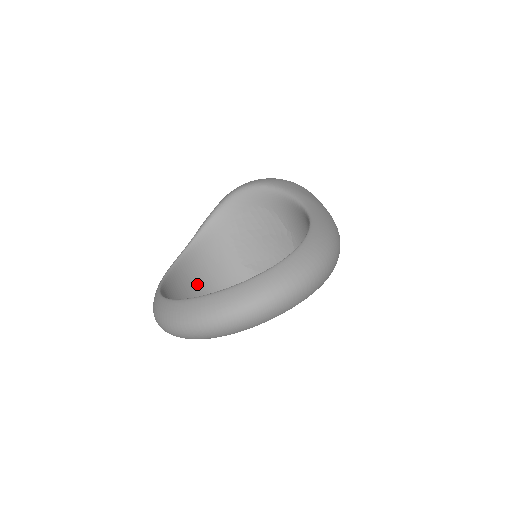
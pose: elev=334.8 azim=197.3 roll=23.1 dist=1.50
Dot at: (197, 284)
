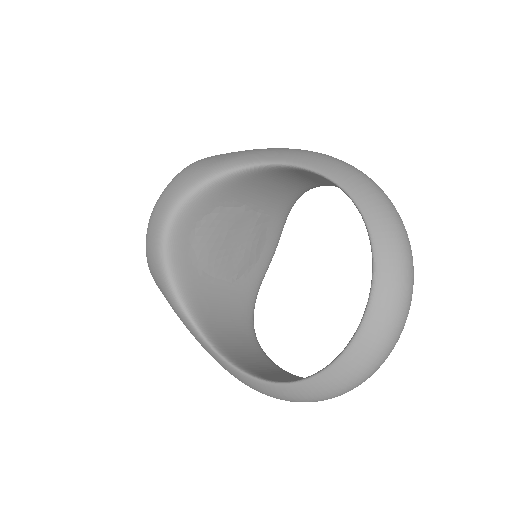
Dot at: (244, 343)
